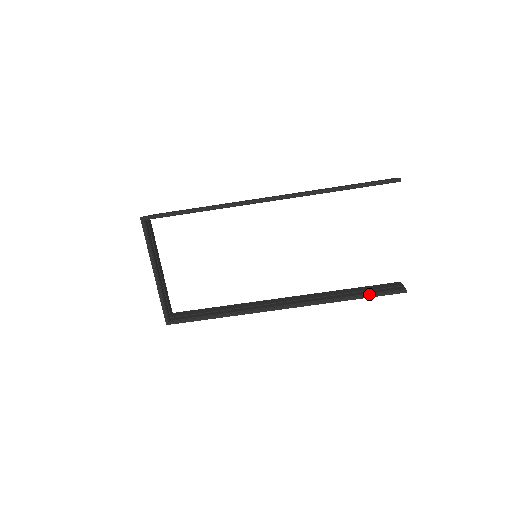
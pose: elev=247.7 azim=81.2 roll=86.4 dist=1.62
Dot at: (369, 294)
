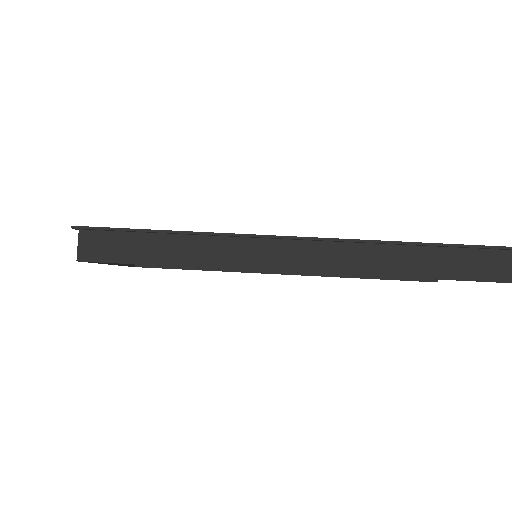
Dot at: (446, 246)
